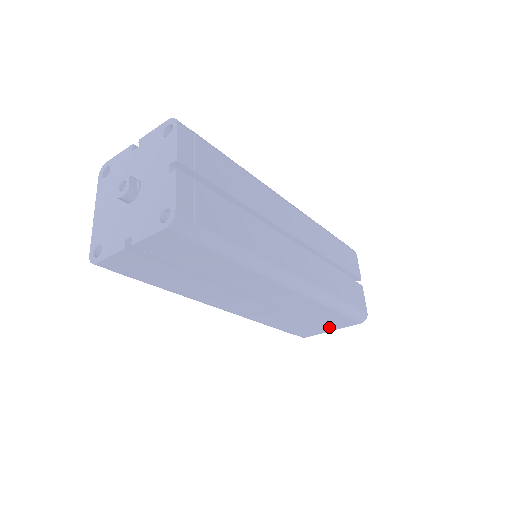
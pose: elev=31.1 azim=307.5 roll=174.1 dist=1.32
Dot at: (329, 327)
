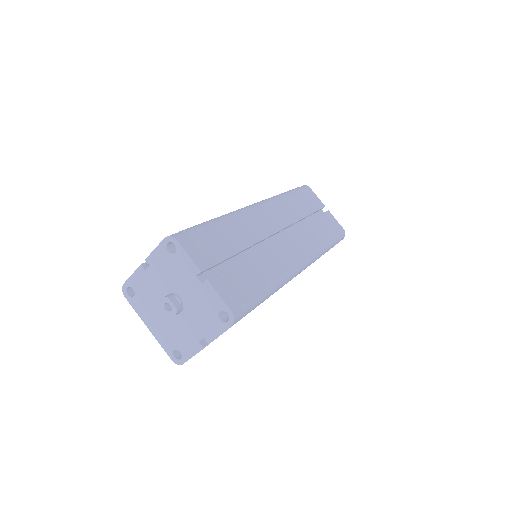
Dot at: occluded
